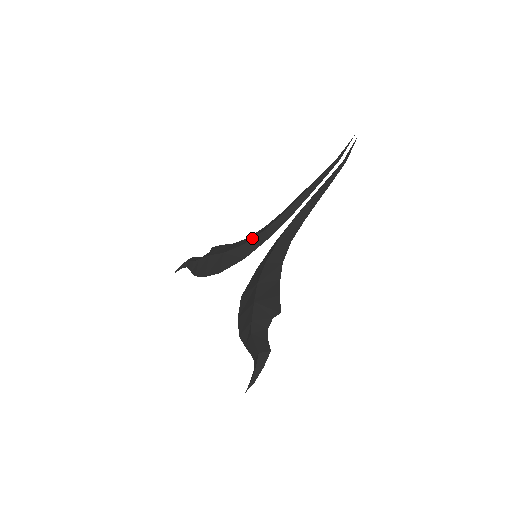
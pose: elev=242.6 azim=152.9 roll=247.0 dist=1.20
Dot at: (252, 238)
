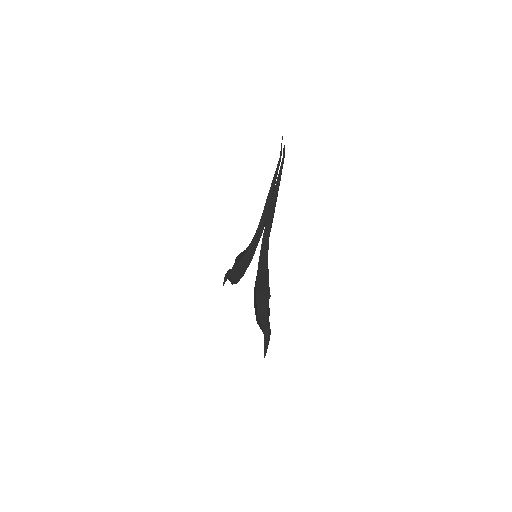
Dot at: (251, 243)
